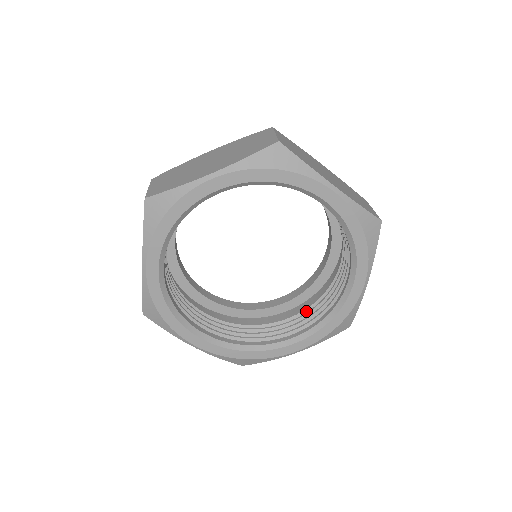
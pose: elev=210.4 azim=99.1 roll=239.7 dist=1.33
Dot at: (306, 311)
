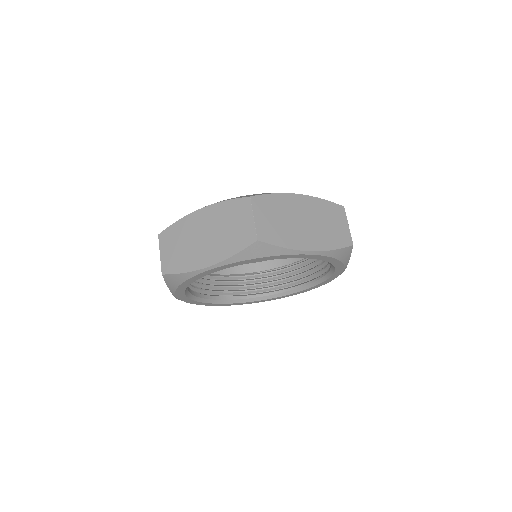
Dot at: (242, 278)
